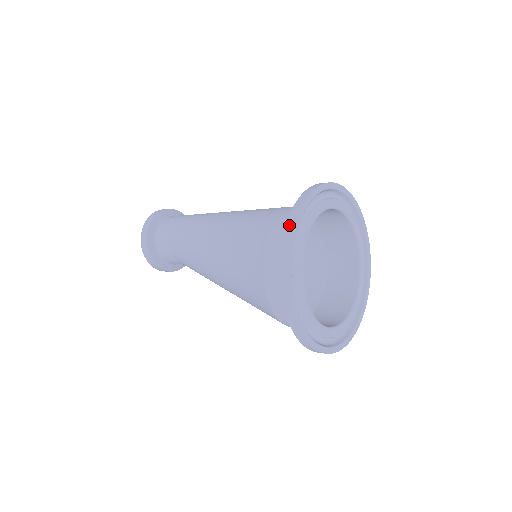
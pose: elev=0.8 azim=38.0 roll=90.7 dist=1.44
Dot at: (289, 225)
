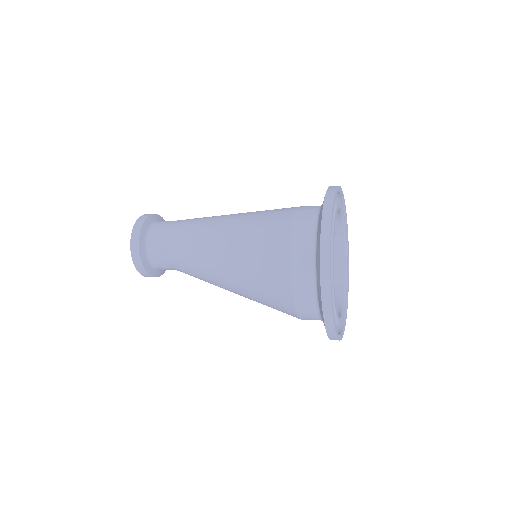
Dot at: (332, 187)
